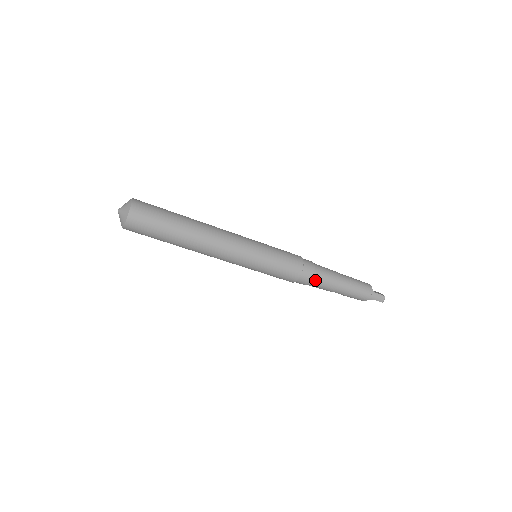
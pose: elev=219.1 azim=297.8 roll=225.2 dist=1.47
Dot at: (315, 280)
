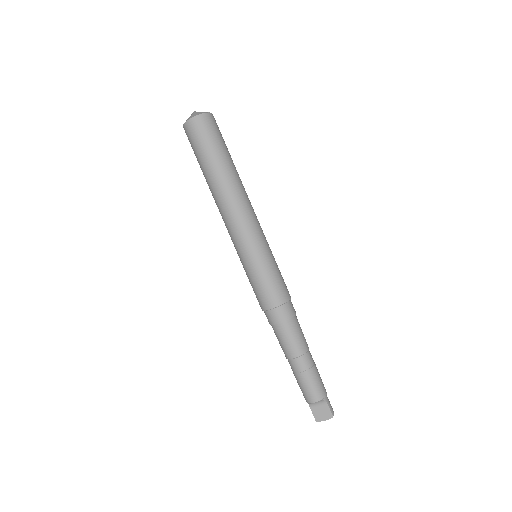
Dot at: (296, 321)
